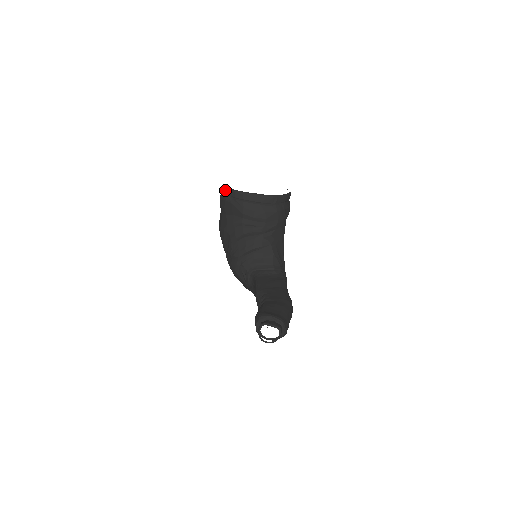
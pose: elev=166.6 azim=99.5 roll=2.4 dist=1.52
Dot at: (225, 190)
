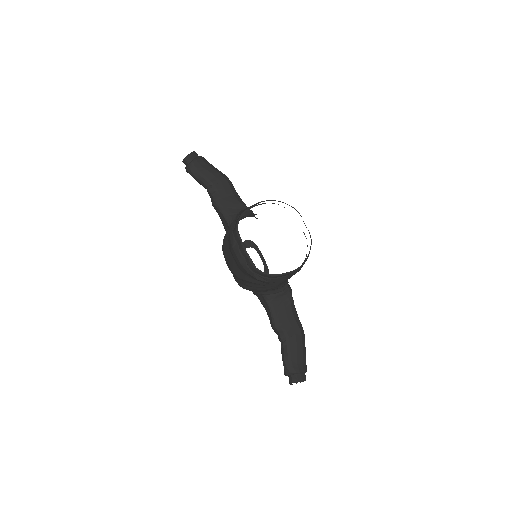
Dot at: (245, 257)
